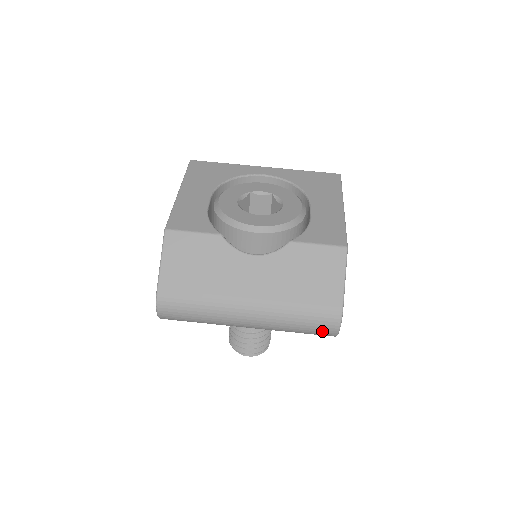
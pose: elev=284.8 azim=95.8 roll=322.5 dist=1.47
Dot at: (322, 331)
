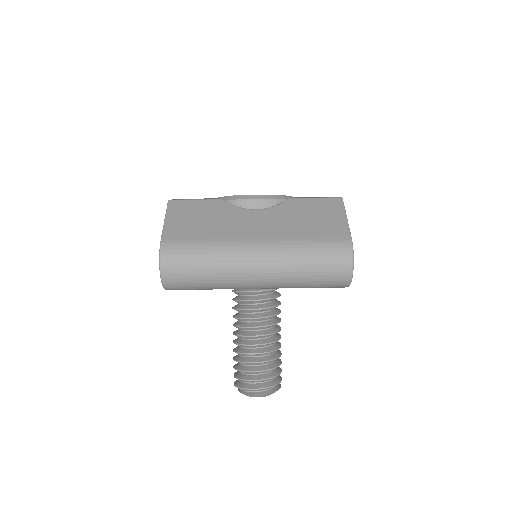
Dot at: (336, 267)
